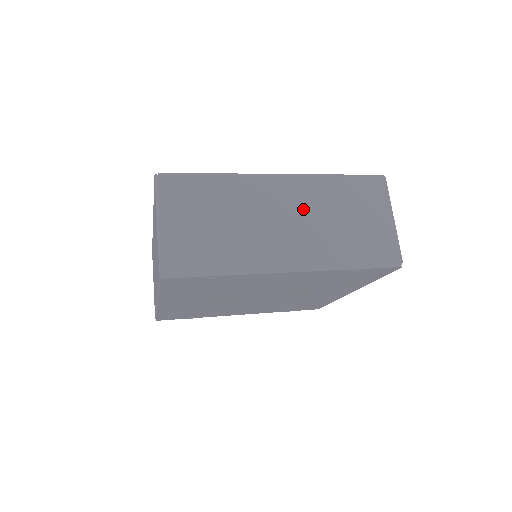
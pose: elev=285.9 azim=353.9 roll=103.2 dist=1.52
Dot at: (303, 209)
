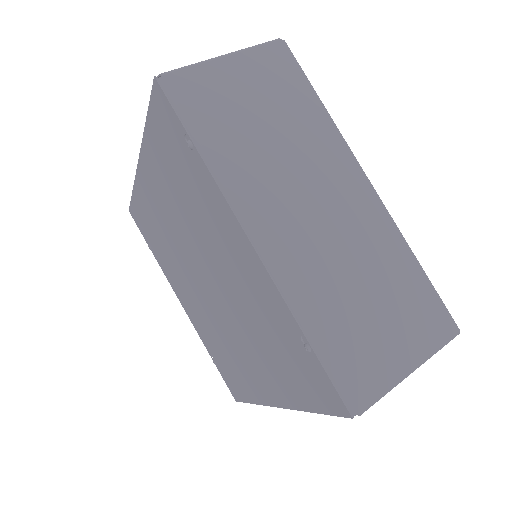
Dot at: (346, 229)
